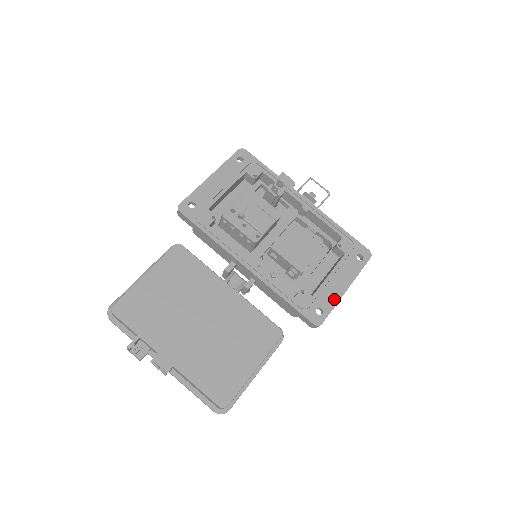
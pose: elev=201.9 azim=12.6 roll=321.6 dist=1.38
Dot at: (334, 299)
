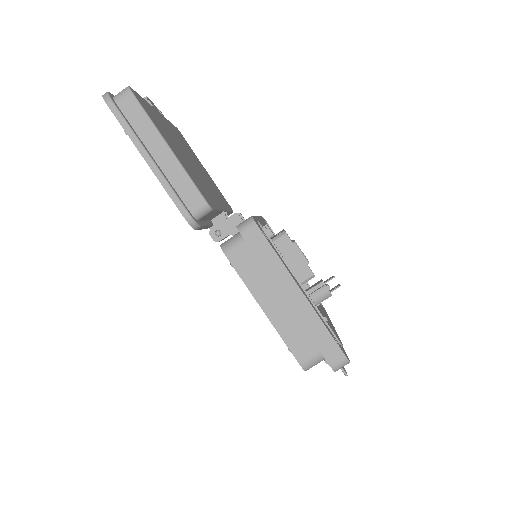
Dot at: (285, 265)
